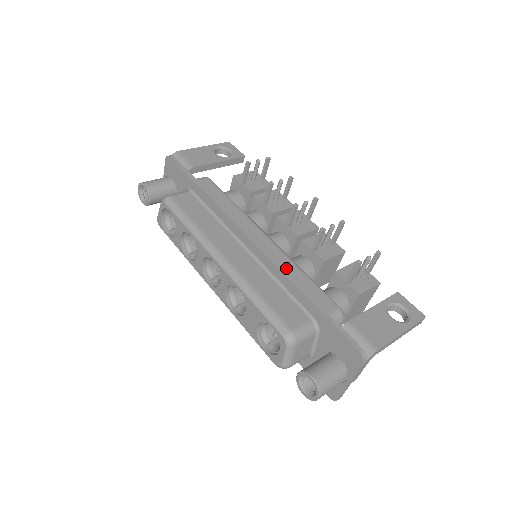
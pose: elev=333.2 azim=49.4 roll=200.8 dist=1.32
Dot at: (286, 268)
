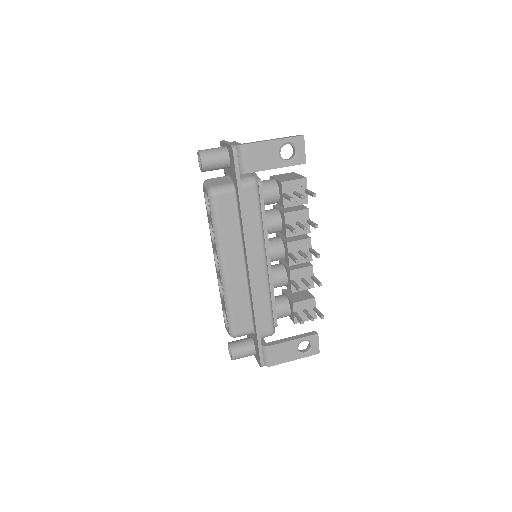
Dot at: (260, 296)
